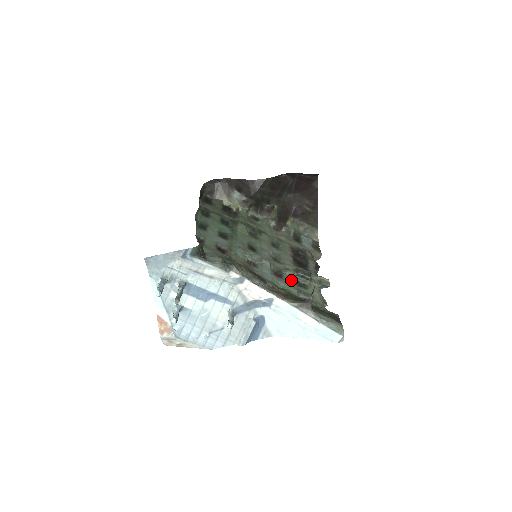
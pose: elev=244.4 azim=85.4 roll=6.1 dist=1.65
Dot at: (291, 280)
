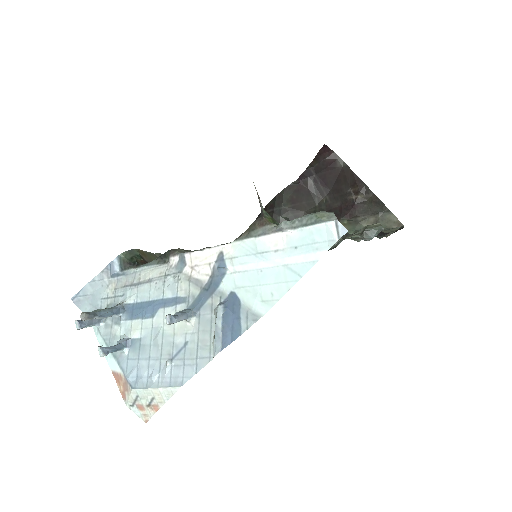
Dot at: occluded
